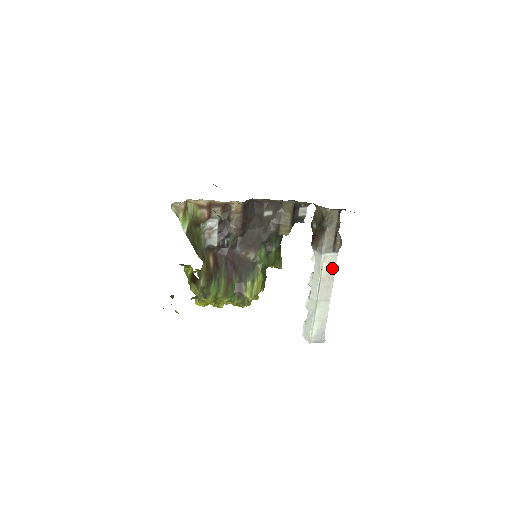
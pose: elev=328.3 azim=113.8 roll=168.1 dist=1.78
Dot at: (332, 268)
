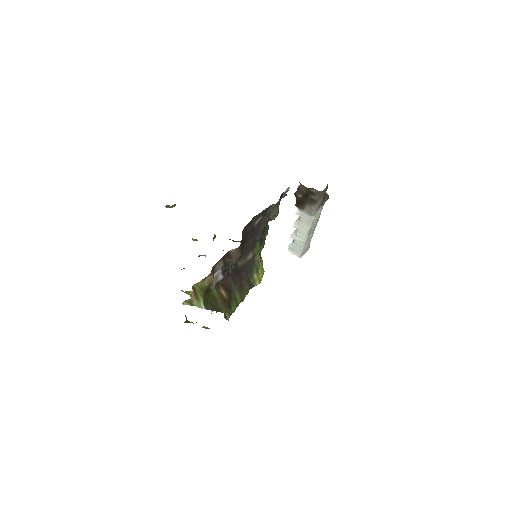
Dot at: (319, 215)
